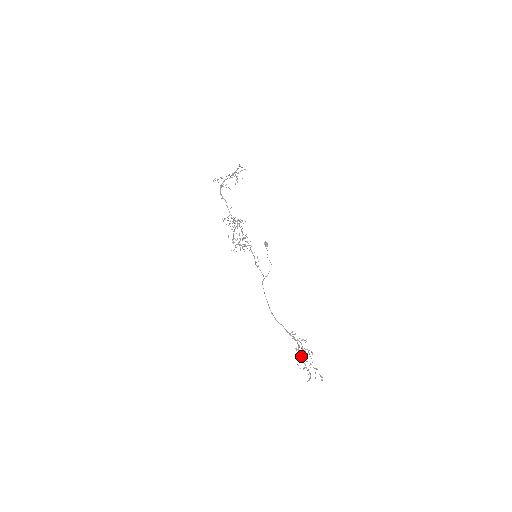
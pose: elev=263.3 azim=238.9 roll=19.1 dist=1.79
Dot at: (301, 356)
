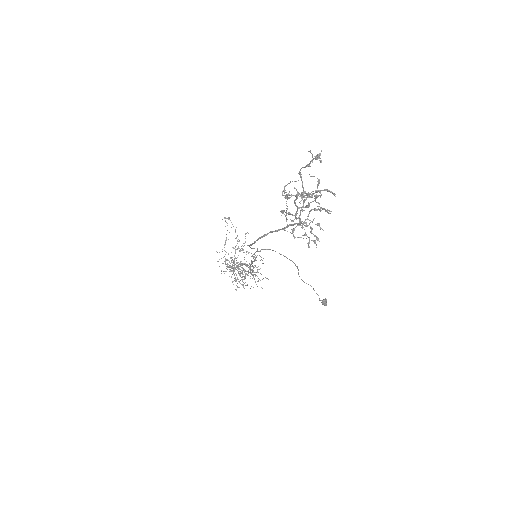
Dot at: (296, 211)
